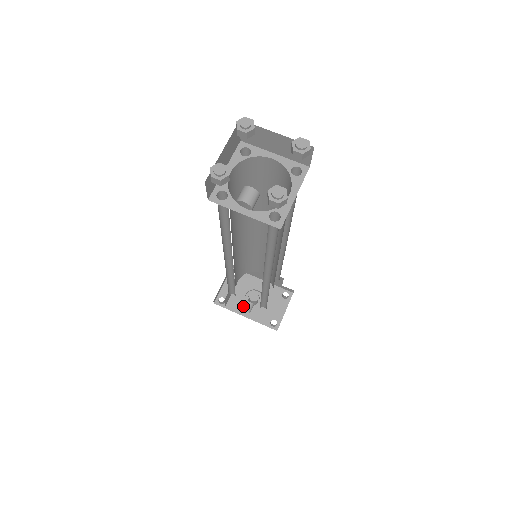
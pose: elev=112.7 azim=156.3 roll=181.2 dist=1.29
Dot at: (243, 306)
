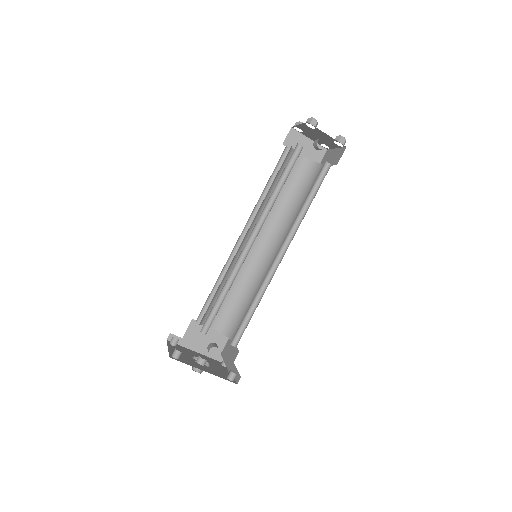
Dot at: (212, 345)
